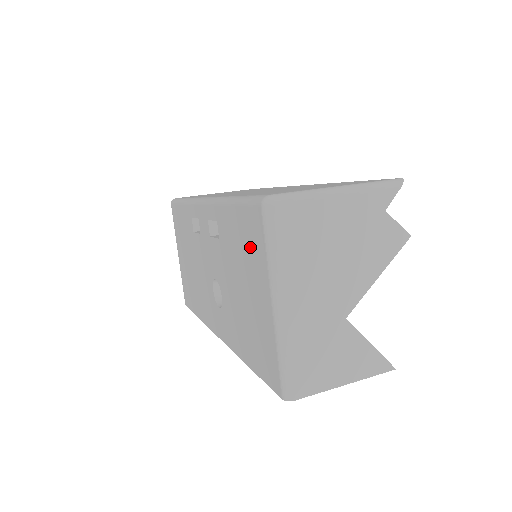
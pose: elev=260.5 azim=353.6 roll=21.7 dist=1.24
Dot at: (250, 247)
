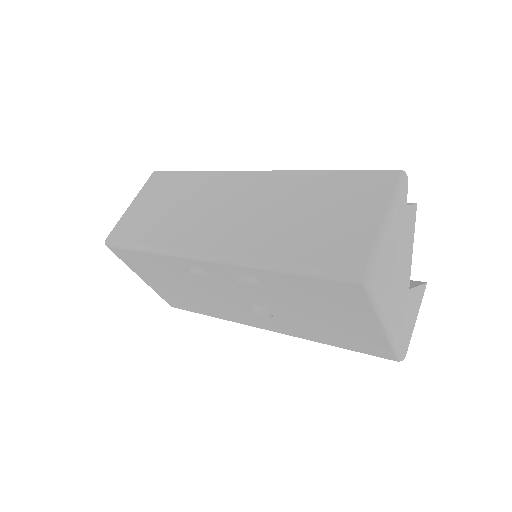
Dot at: (338, 300)
